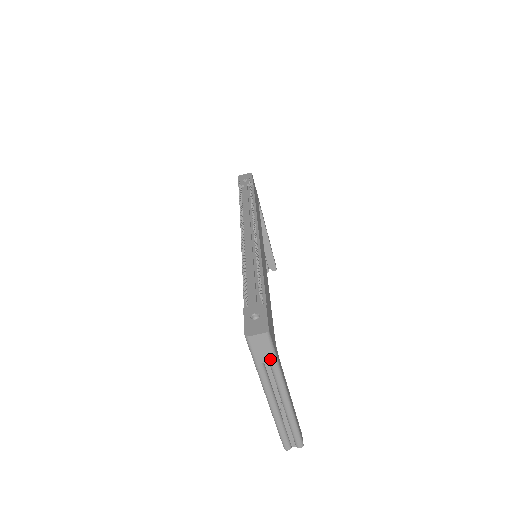
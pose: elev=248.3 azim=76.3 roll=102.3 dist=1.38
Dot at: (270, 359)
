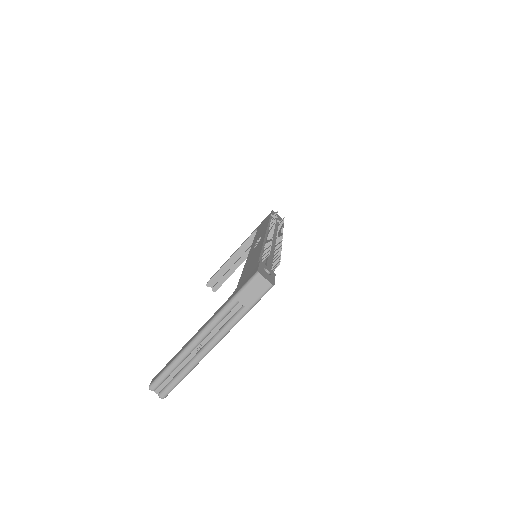
Dot at: (247, 305)
